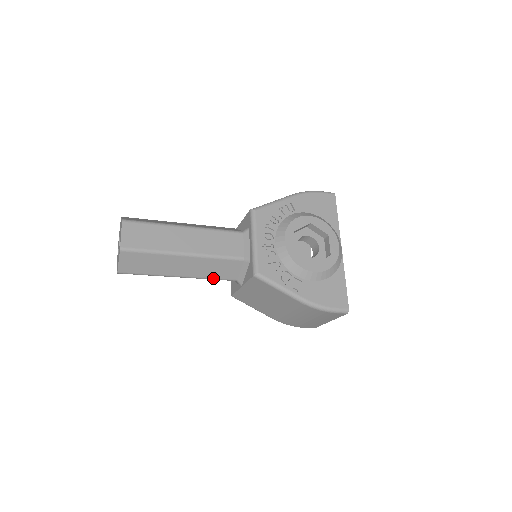
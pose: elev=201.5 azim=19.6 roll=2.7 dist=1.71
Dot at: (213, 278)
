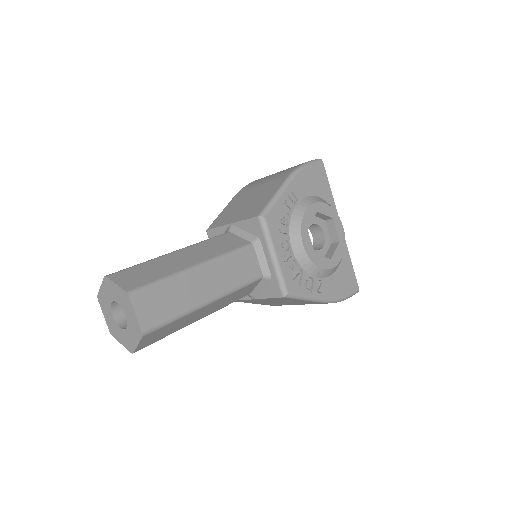
Dot at: (228, 304)
